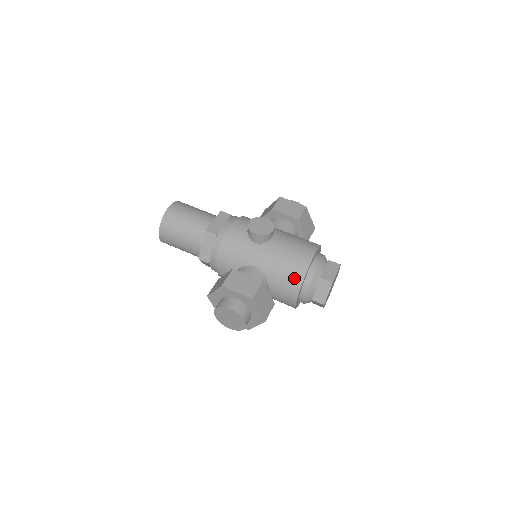
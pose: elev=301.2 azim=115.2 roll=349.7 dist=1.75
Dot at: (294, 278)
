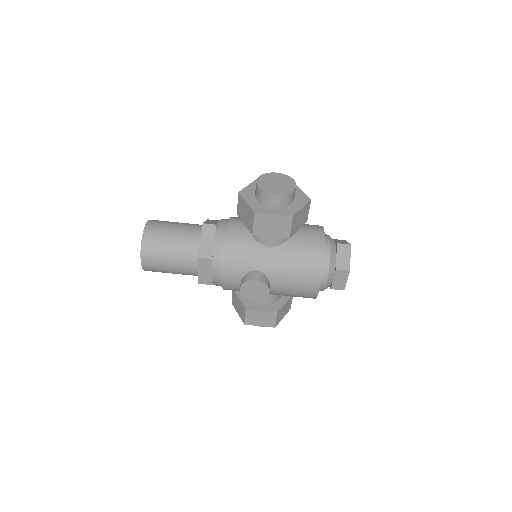
Dot at: occluded
